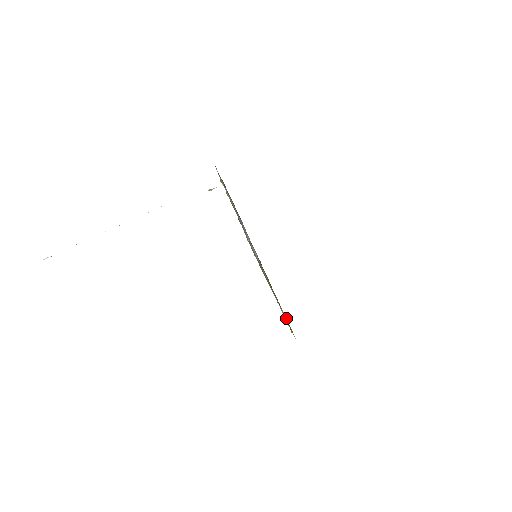
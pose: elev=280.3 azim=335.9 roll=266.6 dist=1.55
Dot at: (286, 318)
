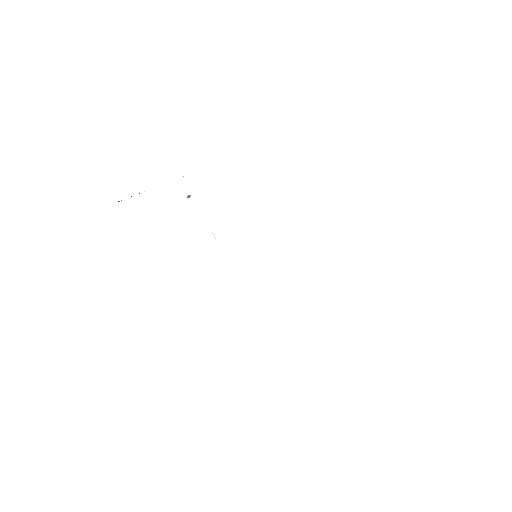
Dot at: occluded
